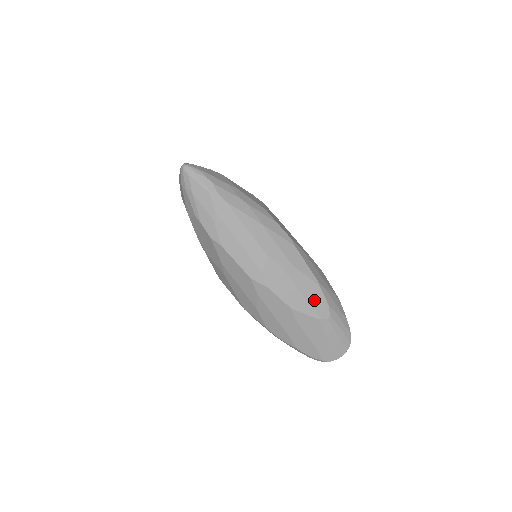
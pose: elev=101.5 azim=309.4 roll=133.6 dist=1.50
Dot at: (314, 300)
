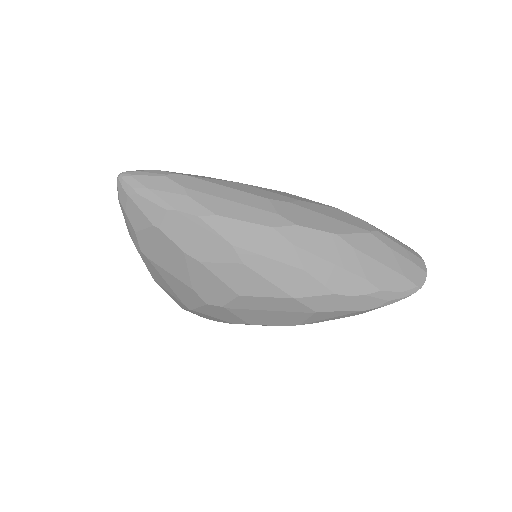
Dot at: (347, 220)
